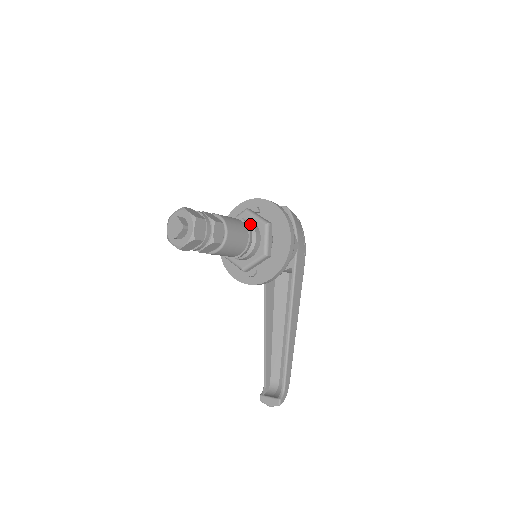
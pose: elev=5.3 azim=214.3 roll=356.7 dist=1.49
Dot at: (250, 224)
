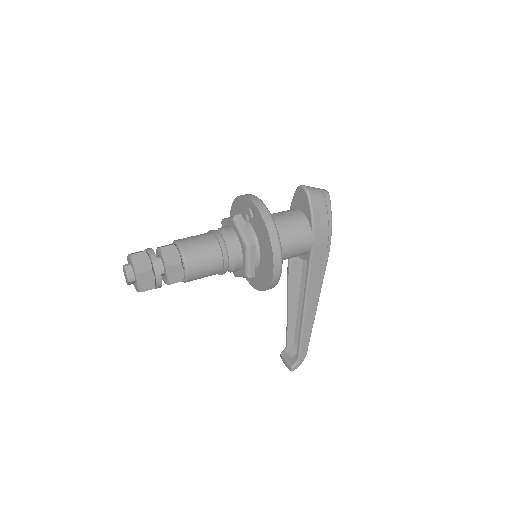
Dot at: (229, 244)
